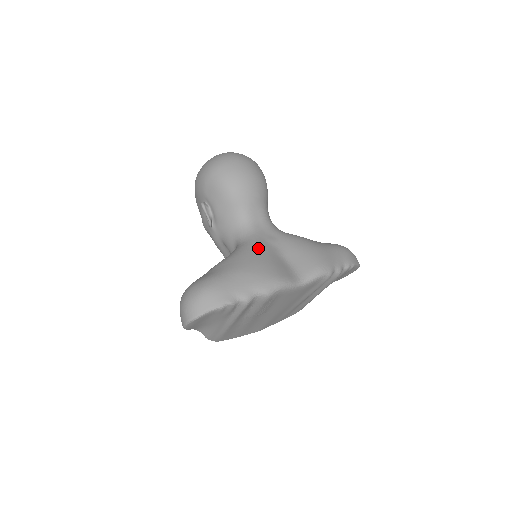
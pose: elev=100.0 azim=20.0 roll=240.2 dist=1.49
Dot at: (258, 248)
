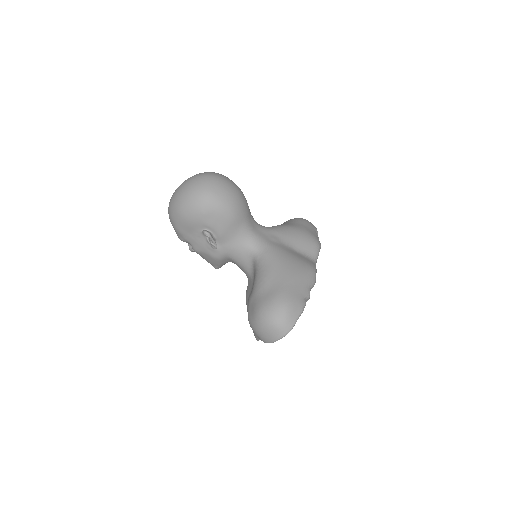
Dot at: (279, 251)
